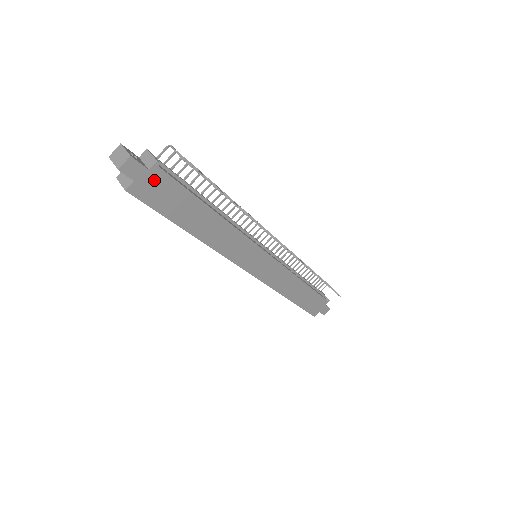
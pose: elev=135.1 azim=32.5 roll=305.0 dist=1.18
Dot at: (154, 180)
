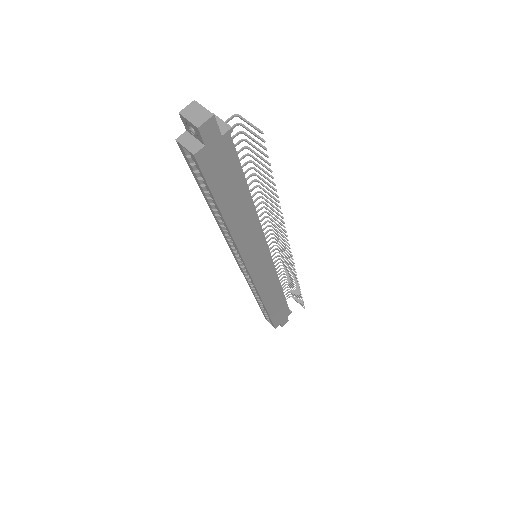
Dot at: (221, 149)
